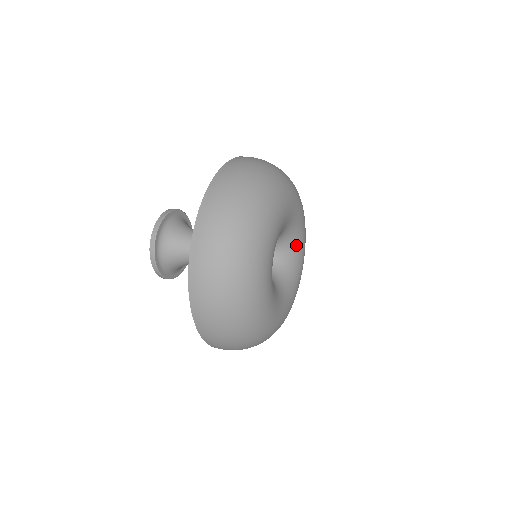
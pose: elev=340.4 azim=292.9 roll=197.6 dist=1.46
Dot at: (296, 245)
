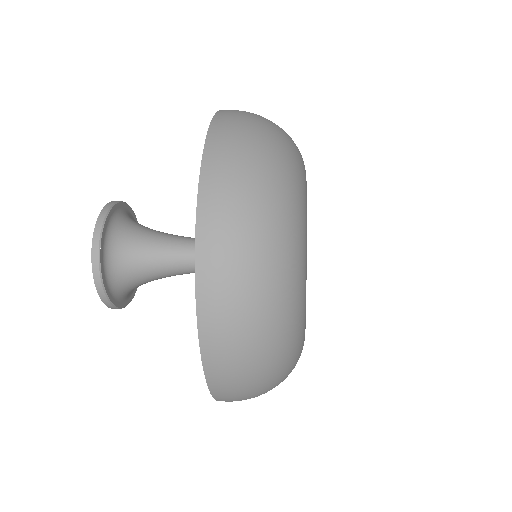
Dot at: occluded
